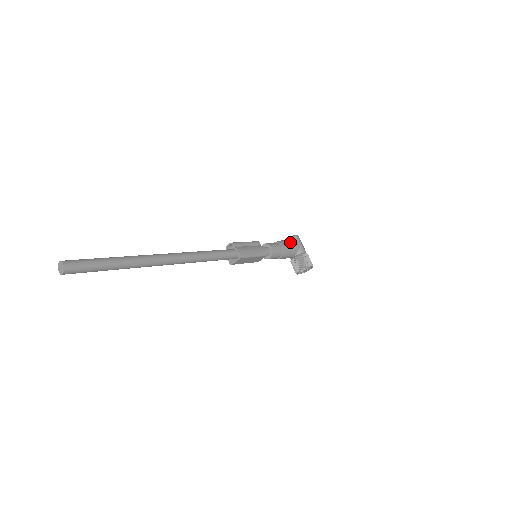
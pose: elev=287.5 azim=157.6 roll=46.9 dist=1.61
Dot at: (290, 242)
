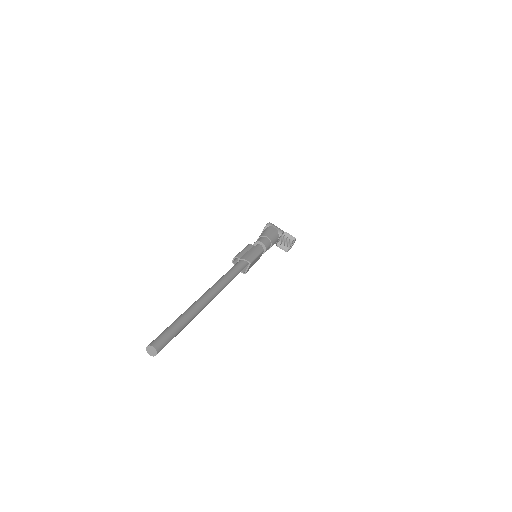
Dot at: (269, 230)
